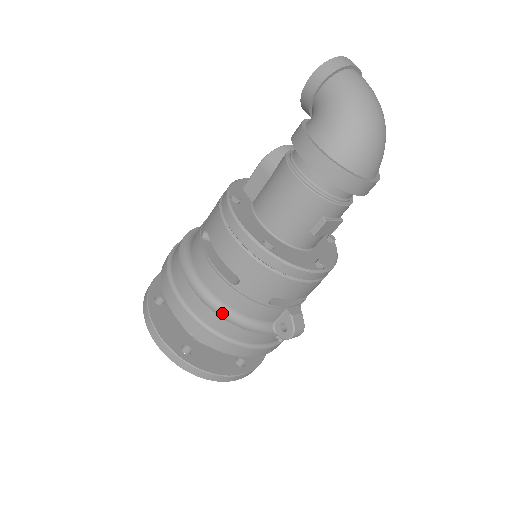
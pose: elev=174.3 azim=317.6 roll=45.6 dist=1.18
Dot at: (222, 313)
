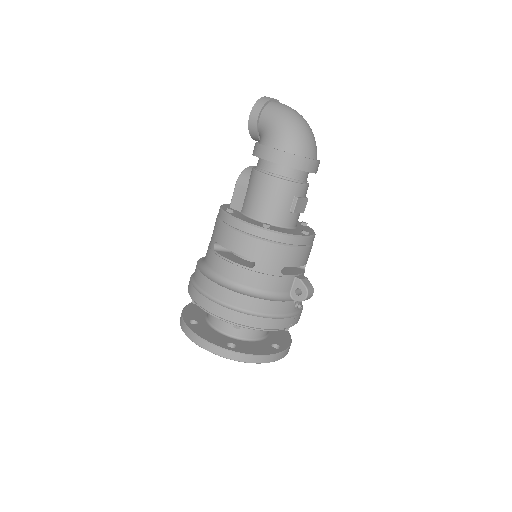
Dot at: (250, 294)
